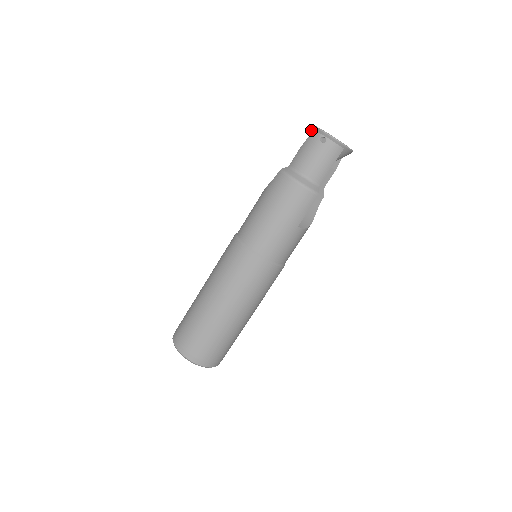
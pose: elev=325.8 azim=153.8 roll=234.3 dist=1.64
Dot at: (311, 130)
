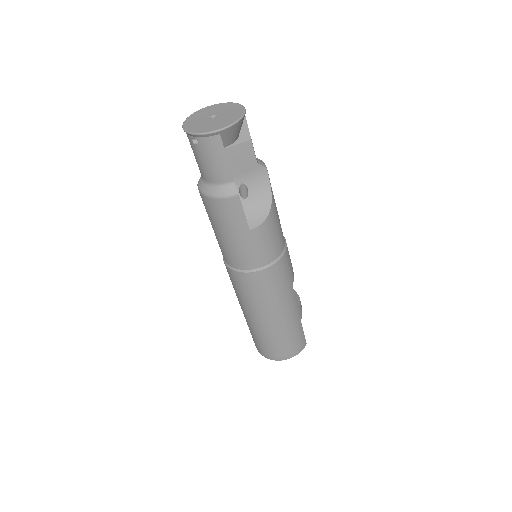
Dot at: occluded
